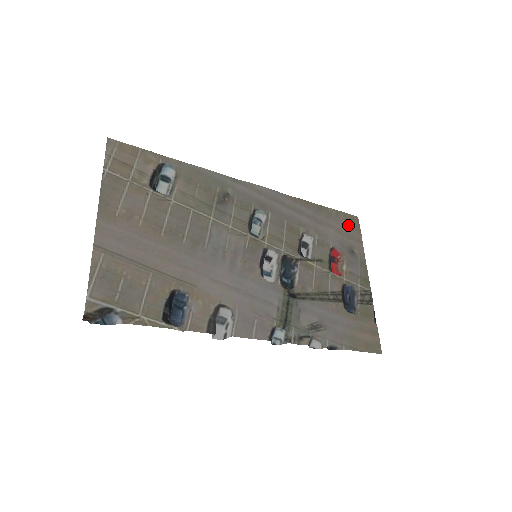
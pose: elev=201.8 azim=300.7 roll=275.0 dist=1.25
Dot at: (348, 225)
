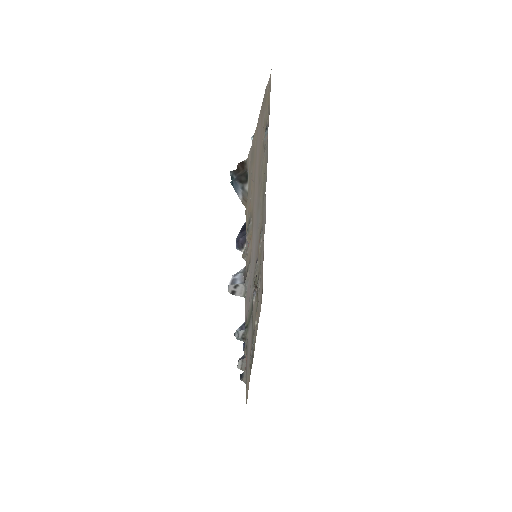
Dot at: occluded
